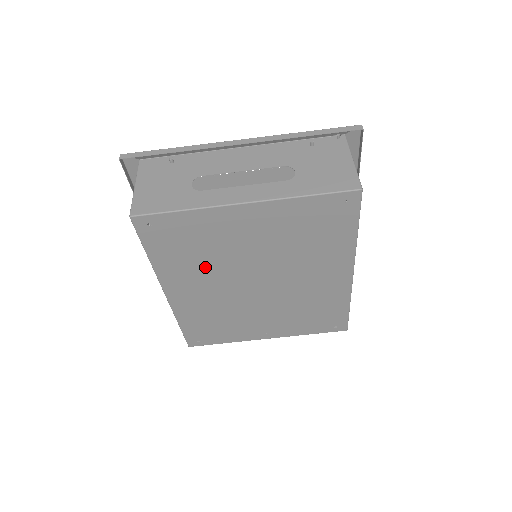
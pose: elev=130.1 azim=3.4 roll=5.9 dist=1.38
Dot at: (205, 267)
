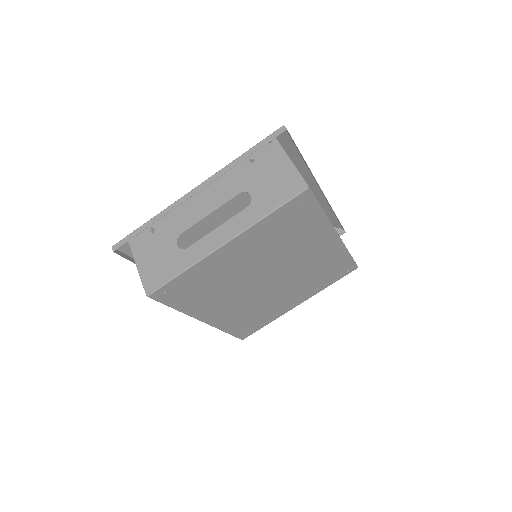
Dot at: (222, 292)
